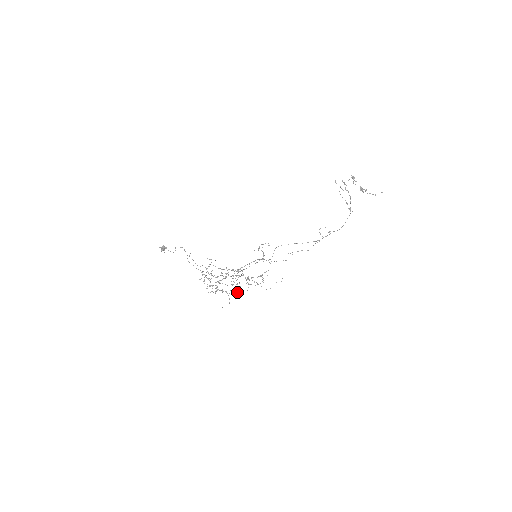
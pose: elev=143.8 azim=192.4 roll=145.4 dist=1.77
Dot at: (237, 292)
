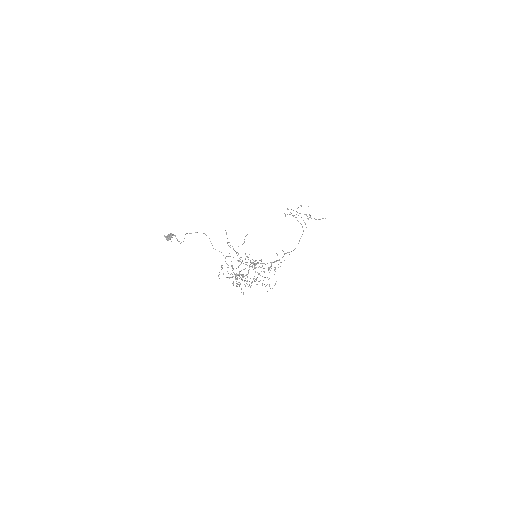
Dot at: (243, 293)
